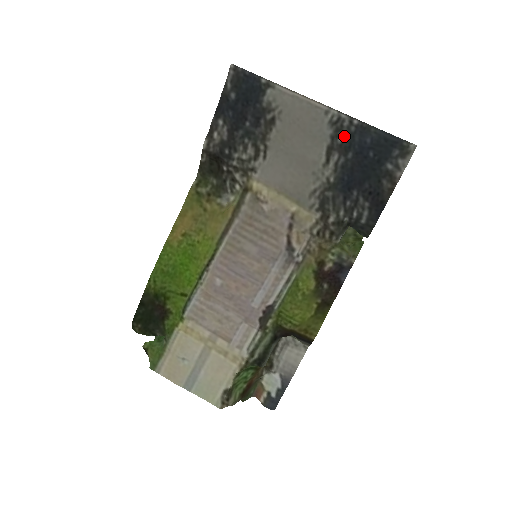
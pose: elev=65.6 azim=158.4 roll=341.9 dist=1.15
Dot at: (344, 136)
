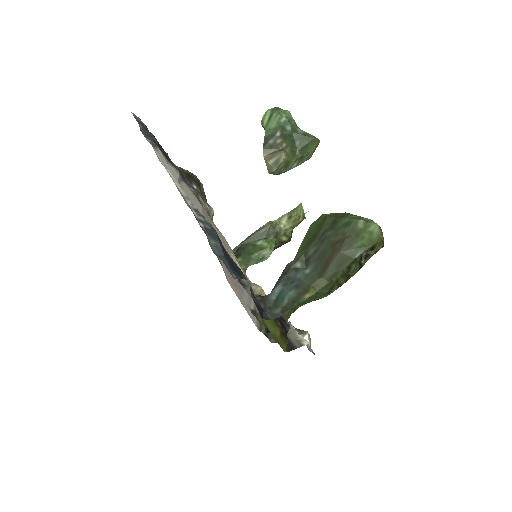
Dot at: (211, 226)
